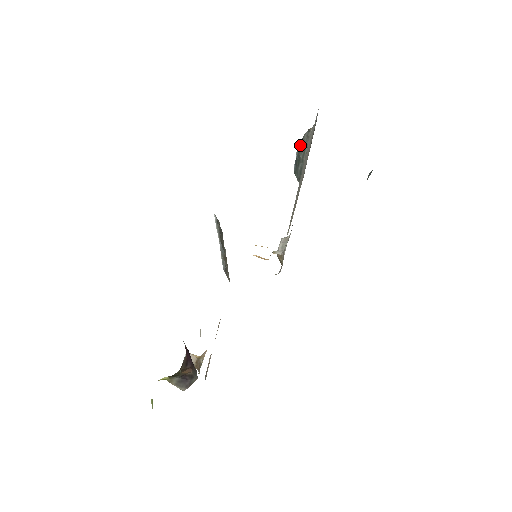
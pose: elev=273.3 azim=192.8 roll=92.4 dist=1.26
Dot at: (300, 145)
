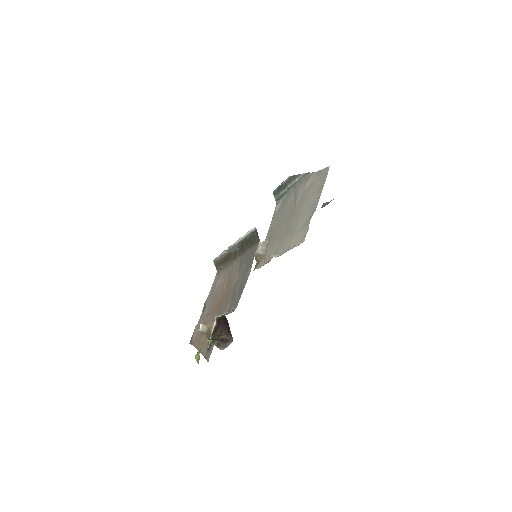
Dot at: (292, 178)
